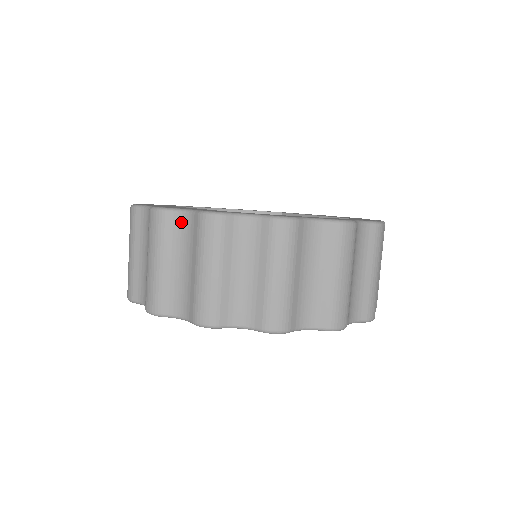
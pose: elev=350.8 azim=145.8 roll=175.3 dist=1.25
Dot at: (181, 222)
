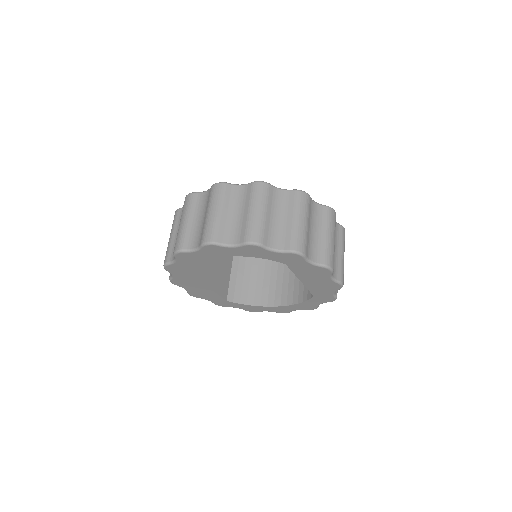
Dot at: occluded
